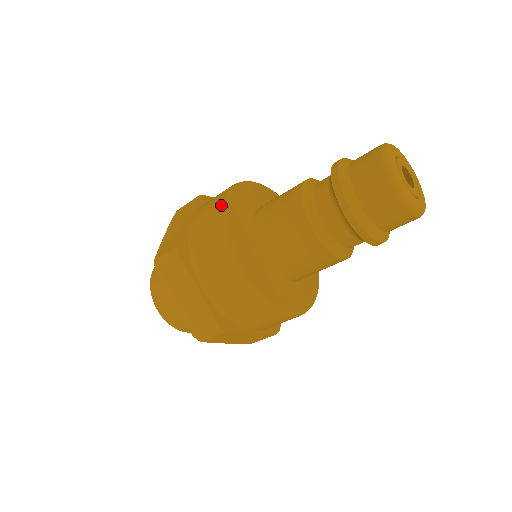
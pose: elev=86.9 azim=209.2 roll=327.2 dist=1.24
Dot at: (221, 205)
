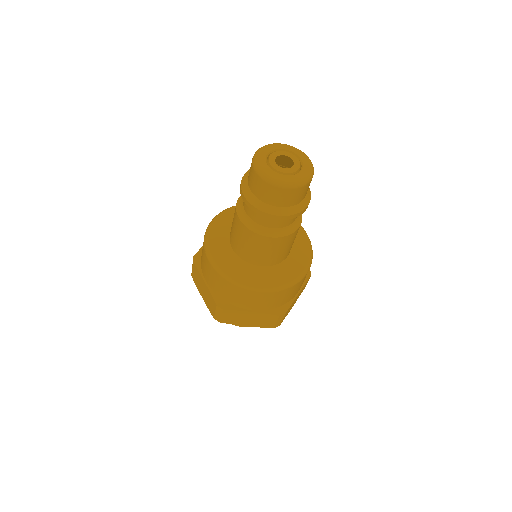
Dot at: (212, 267)
